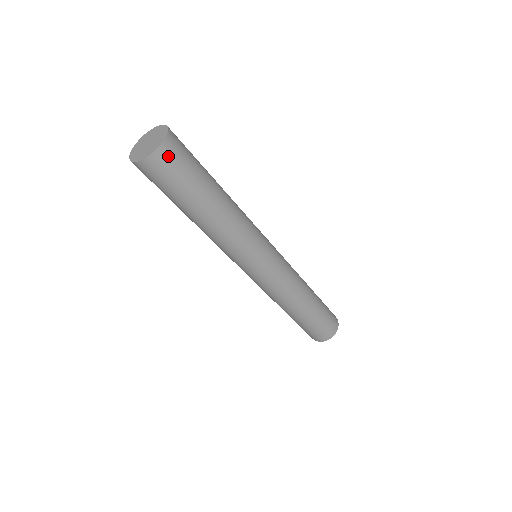
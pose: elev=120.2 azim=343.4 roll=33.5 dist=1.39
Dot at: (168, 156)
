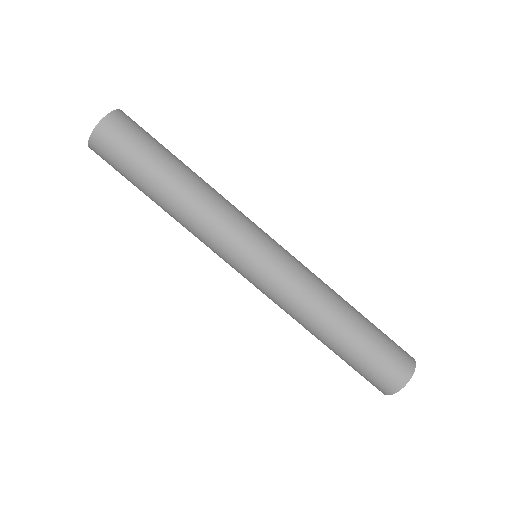
Dot at: (117, 124)
